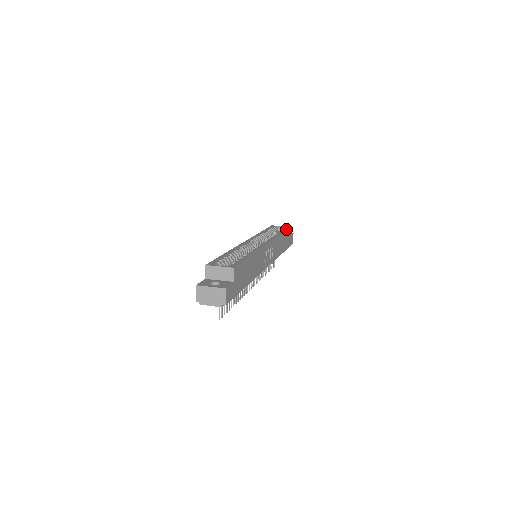
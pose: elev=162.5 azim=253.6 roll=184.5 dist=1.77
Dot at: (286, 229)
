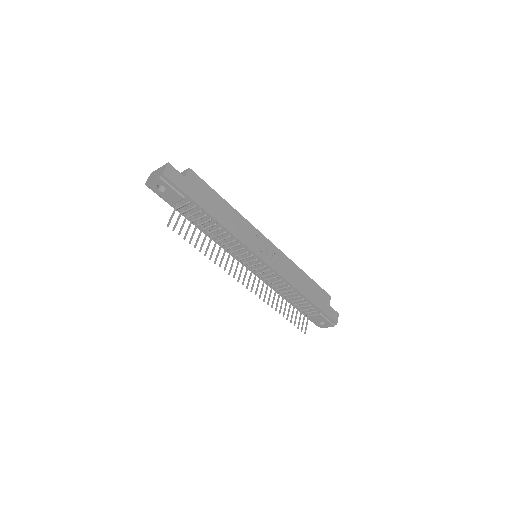
Dot at: (318, 285)
